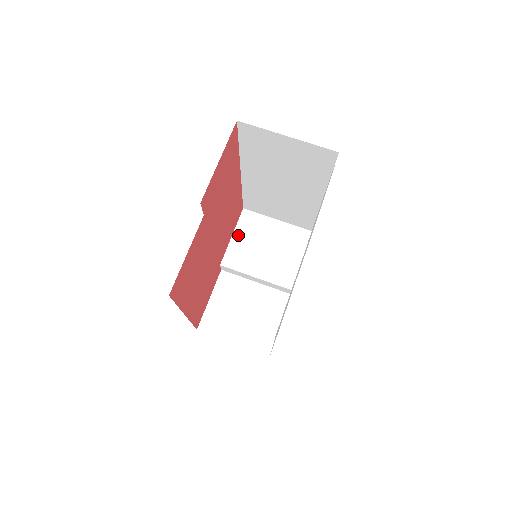
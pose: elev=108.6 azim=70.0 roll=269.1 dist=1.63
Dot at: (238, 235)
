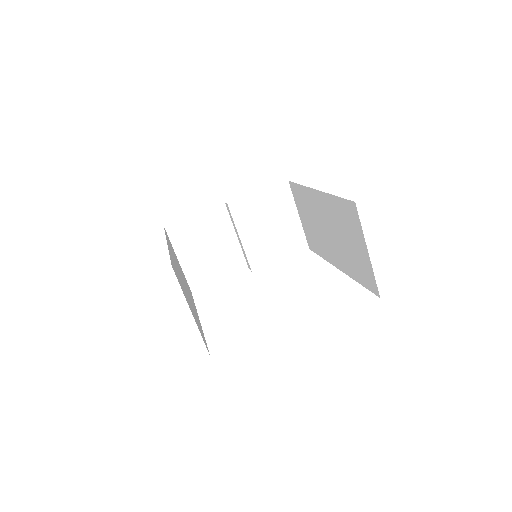
Dot at: (263, 196)
